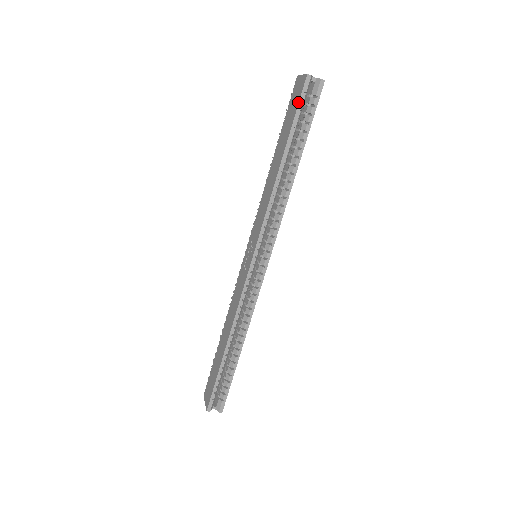
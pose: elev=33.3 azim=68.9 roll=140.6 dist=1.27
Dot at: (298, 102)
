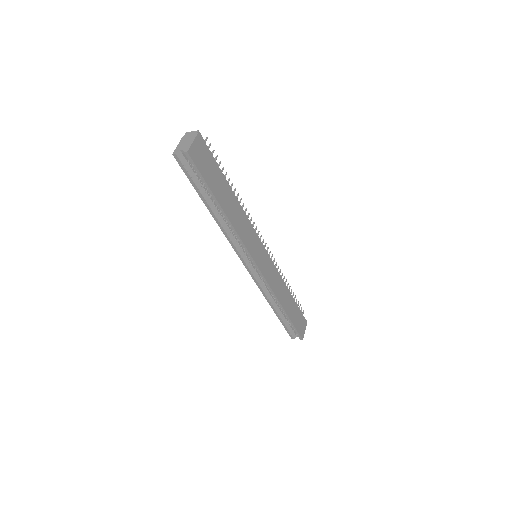
Dot at: (185, 173)
